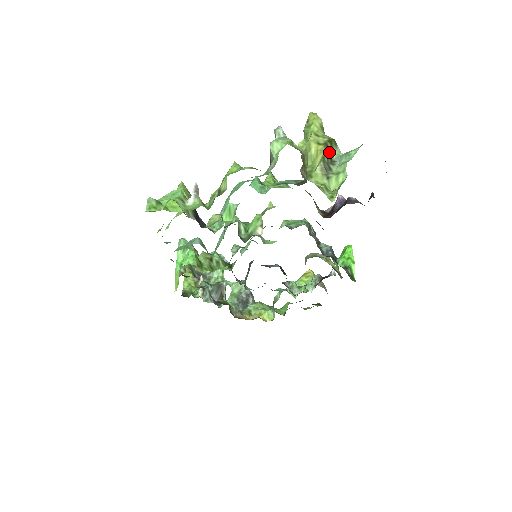
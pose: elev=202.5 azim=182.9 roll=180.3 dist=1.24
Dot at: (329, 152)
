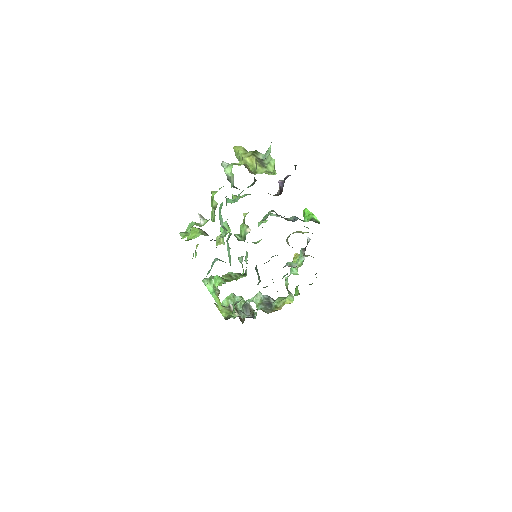
Dot at: (257, 157)
